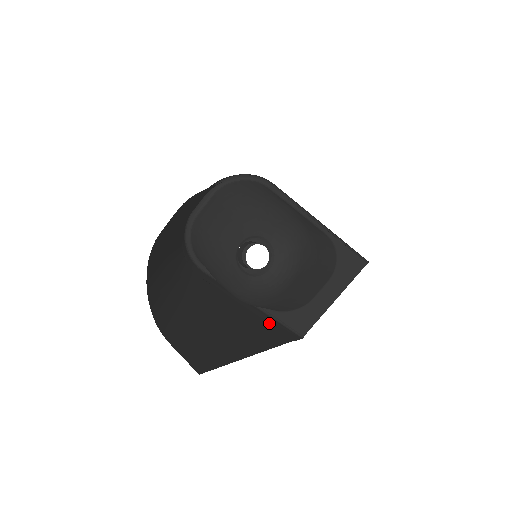
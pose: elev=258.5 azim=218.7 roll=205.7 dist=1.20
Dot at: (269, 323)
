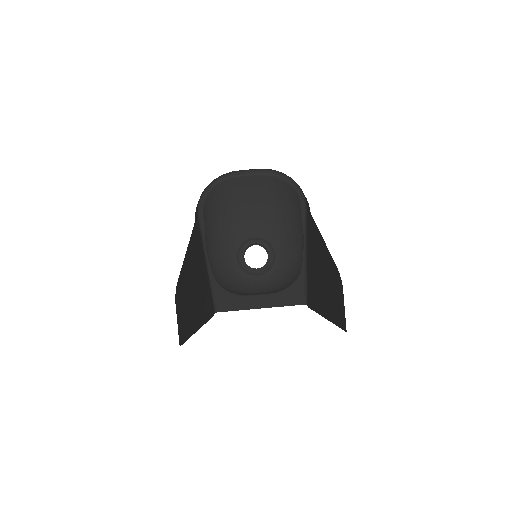
Dot at: occluded
